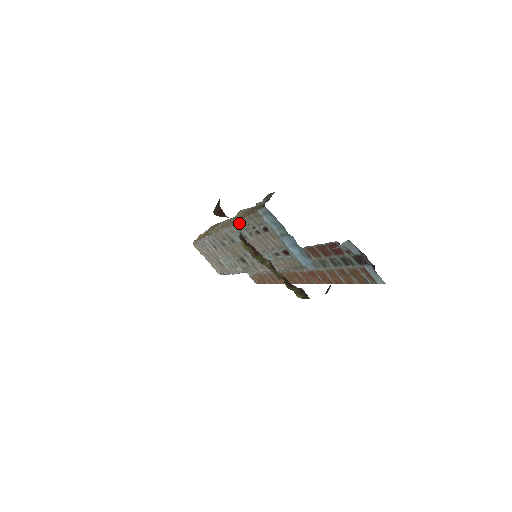
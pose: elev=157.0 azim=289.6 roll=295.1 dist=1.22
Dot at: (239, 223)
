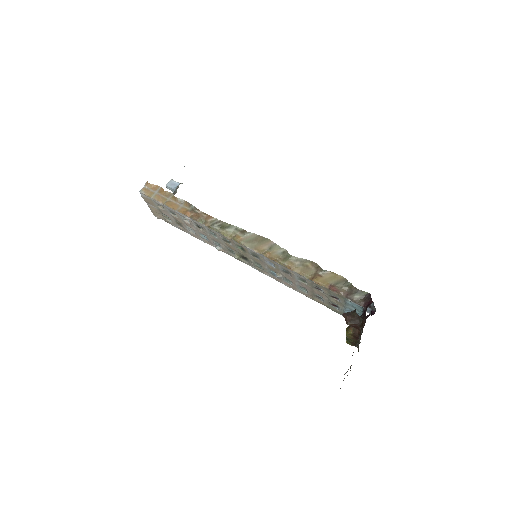
Dot at: (300, 275)
